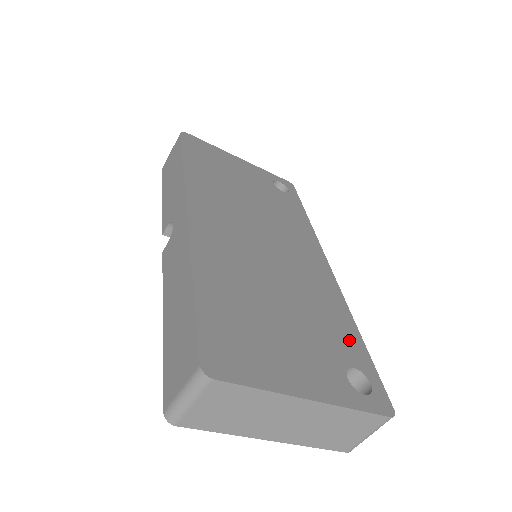
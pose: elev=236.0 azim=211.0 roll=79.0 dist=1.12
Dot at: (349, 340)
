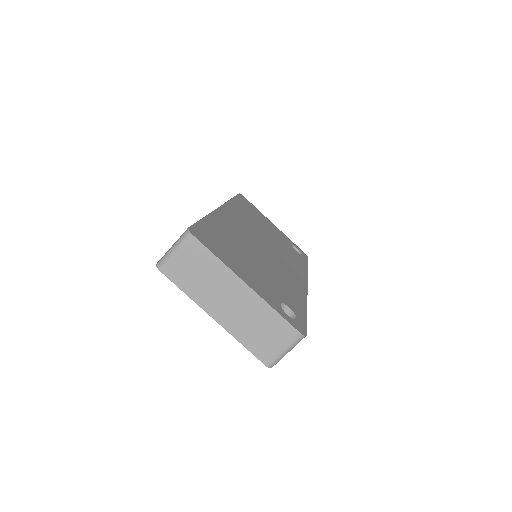
Dot at: (295, 303)
